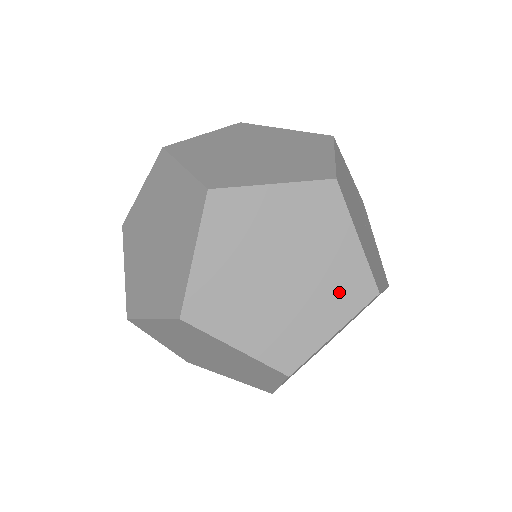
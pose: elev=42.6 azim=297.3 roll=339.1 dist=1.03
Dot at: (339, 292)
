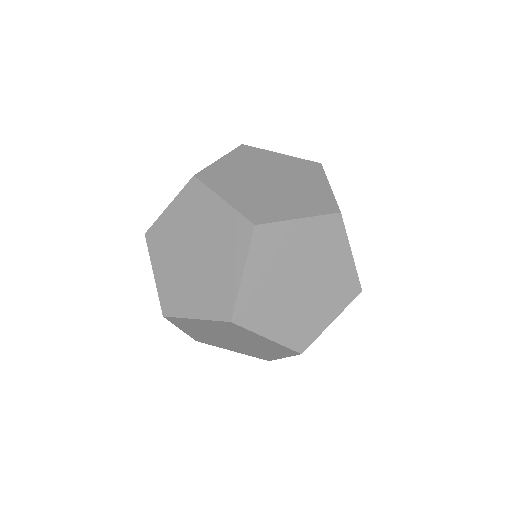
Dot at: (310, 202)
